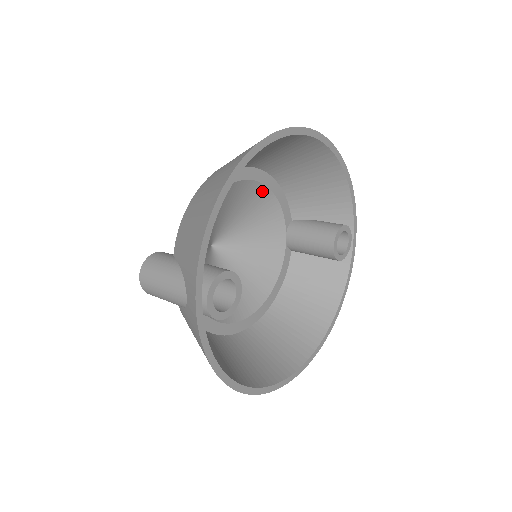
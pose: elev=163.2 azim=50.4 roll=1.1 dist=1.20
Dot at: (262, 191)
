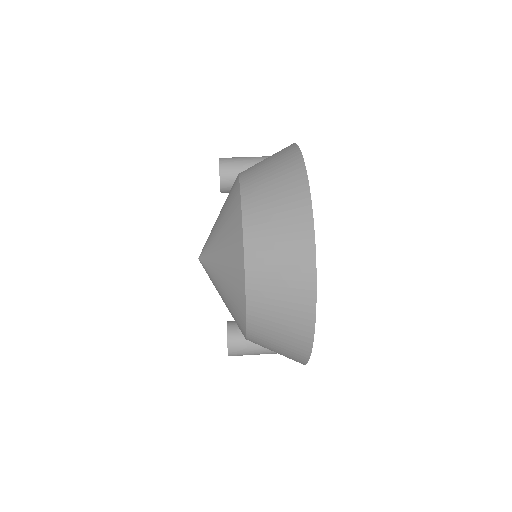
Dot at: occluded
